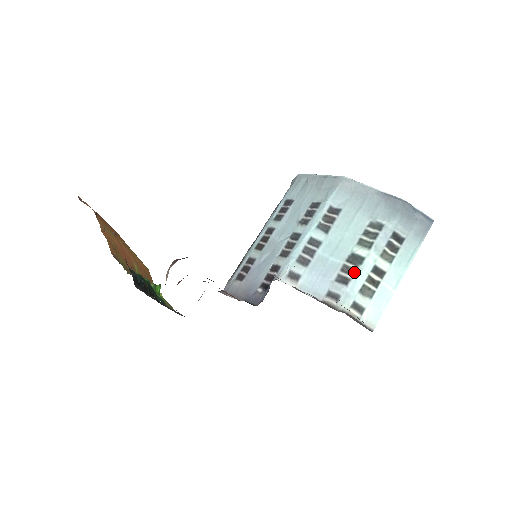
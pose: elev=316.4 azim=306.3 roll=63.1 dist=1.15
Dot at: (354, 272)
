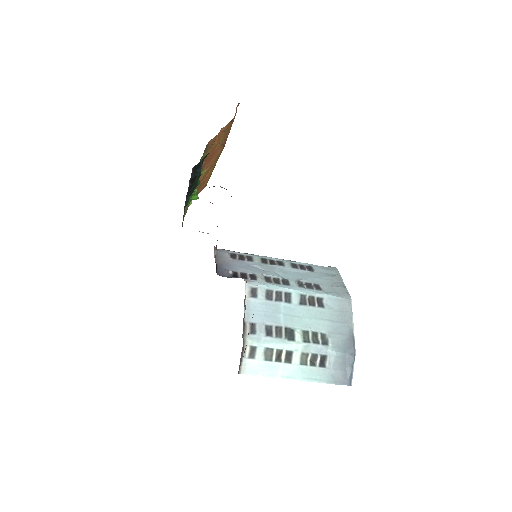
Dot at: (279, 337)
